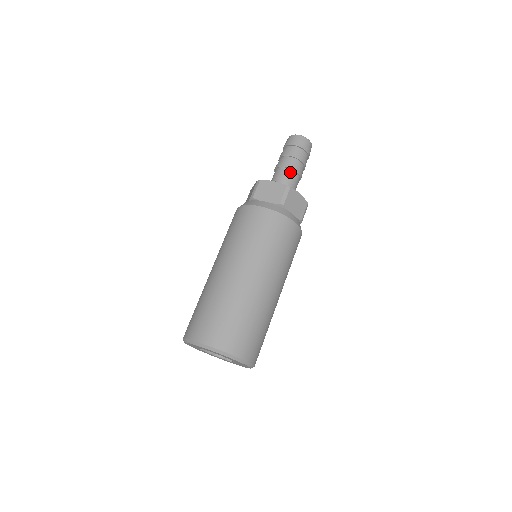
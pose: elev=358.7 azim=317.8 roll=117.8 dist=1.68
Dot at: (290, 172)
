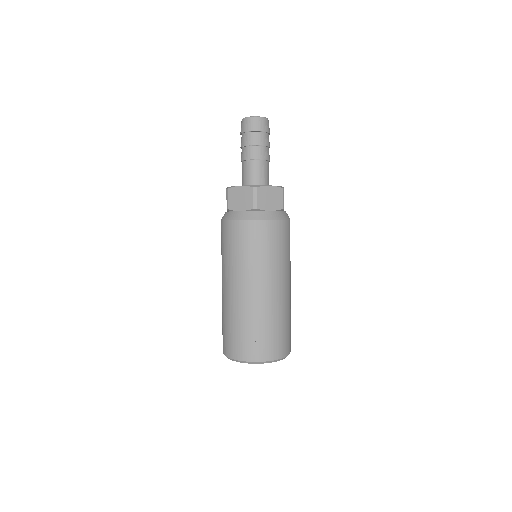
Dot at: (267, 164)
